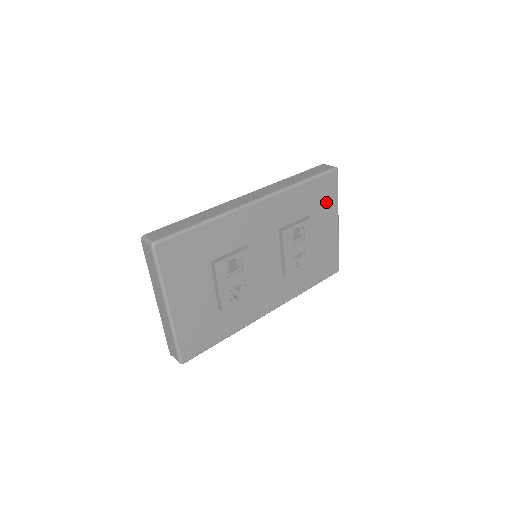
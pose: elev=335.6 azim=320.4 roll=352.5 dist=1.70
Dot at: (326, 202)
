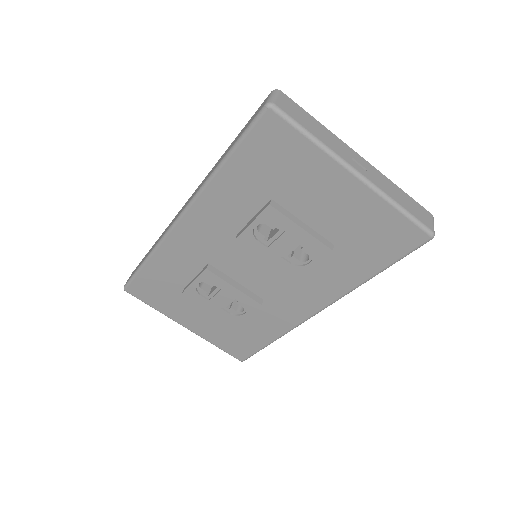
Dot at: (293, 163)
